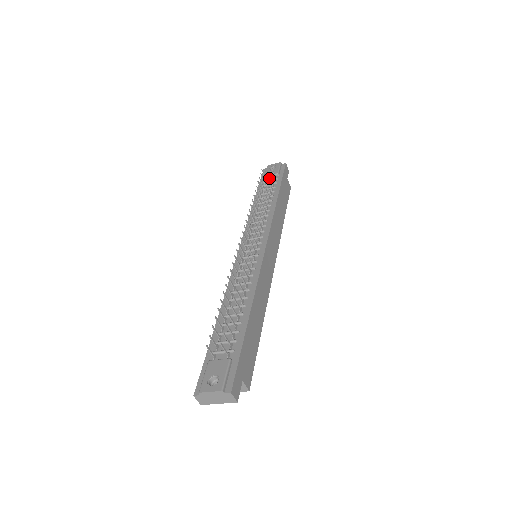
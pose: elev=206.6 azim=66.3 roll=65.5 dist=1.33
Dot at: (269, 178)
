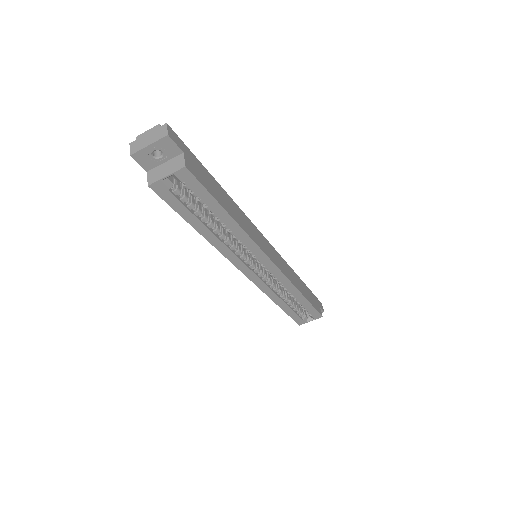
Dot at: occluded
